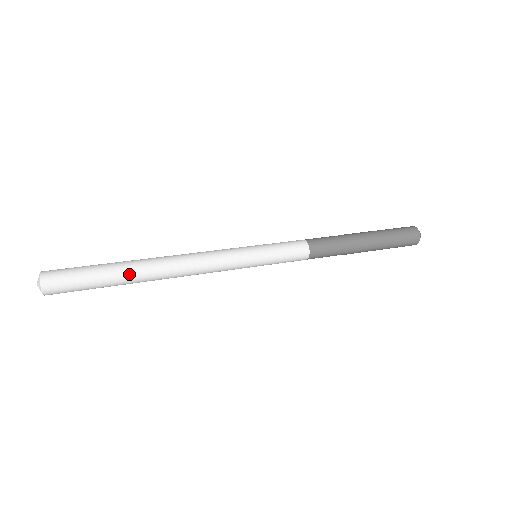
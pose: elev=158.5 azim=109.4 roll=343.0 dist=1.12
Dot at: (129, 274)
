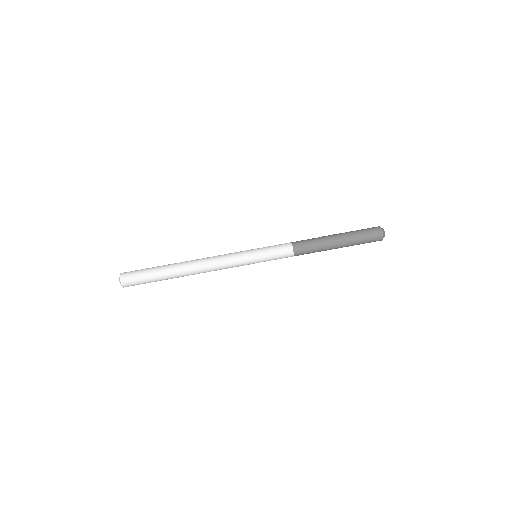
Dot at: occluded
